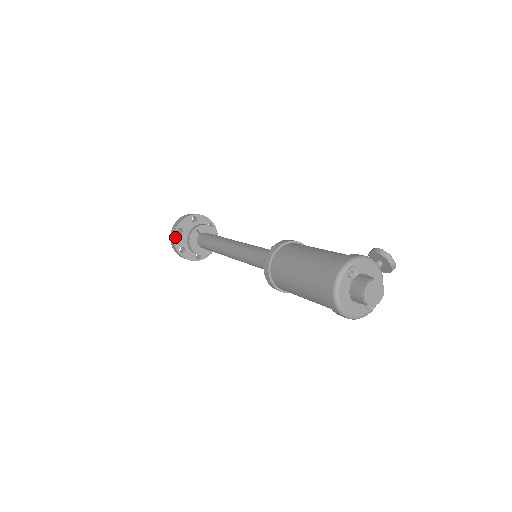
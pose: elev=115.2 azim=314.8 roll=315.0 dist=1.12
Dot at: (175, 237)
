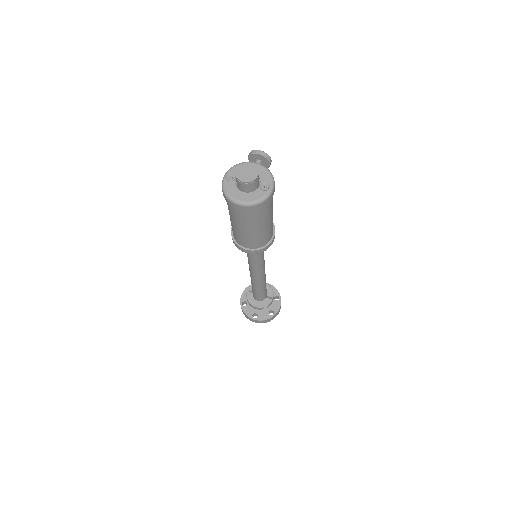
Dot at: (244, 310)
